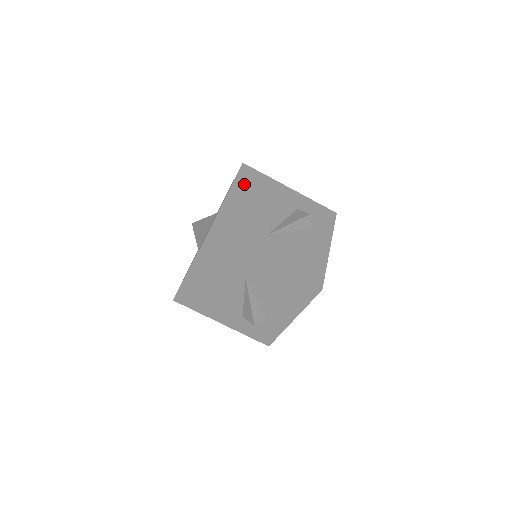
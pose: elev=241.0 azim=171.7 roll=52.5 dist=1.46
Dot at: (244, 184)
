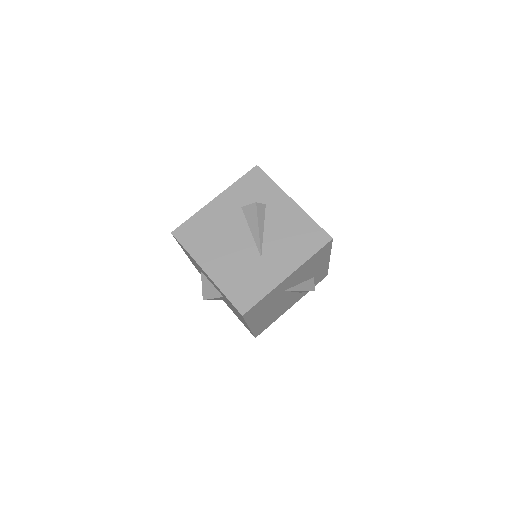
Dot at: (198, 247)
